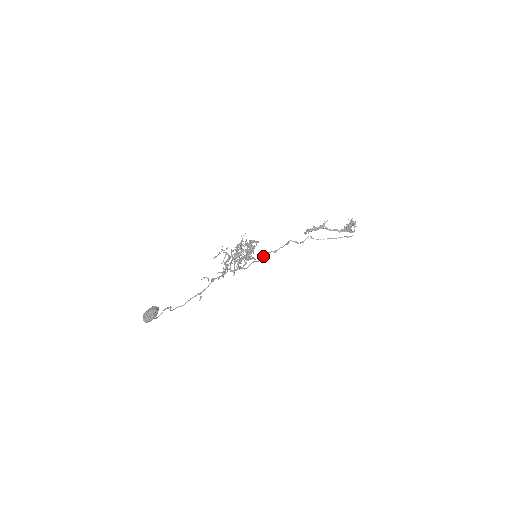
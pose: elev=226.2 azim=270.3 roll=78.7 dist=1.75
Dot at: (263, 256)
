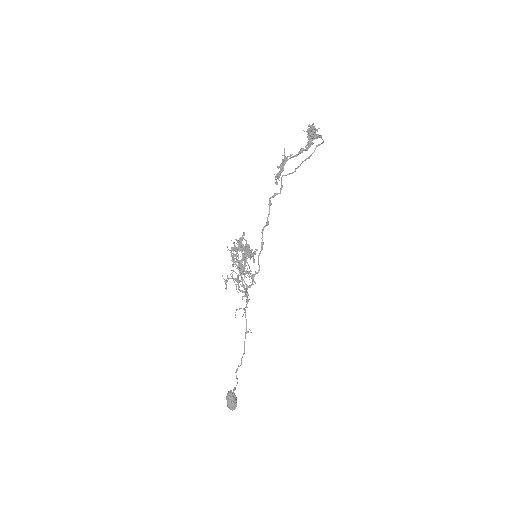
Dot at: occluded
